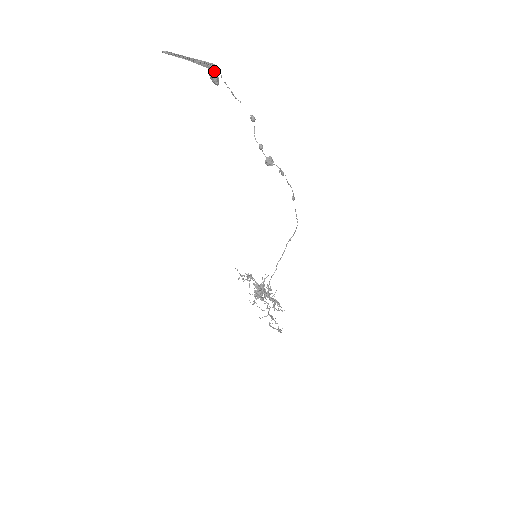
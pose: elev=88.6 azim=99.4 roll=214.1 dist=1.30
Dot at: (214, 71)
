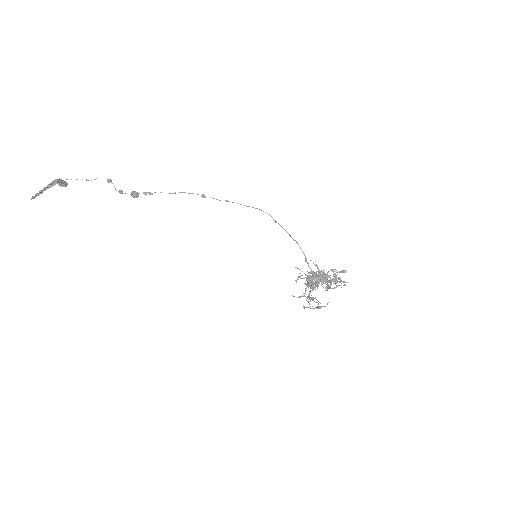
Dot at: (57, 183)
